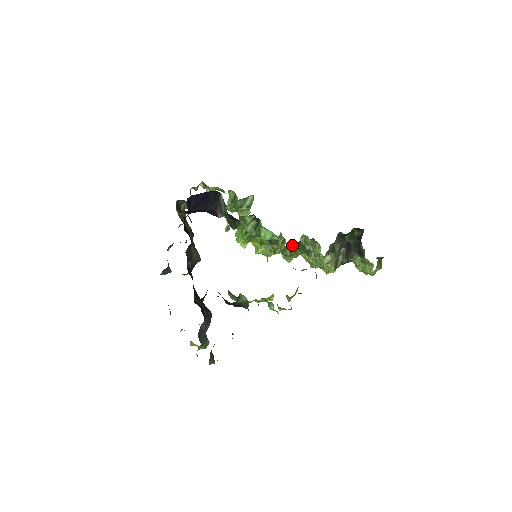
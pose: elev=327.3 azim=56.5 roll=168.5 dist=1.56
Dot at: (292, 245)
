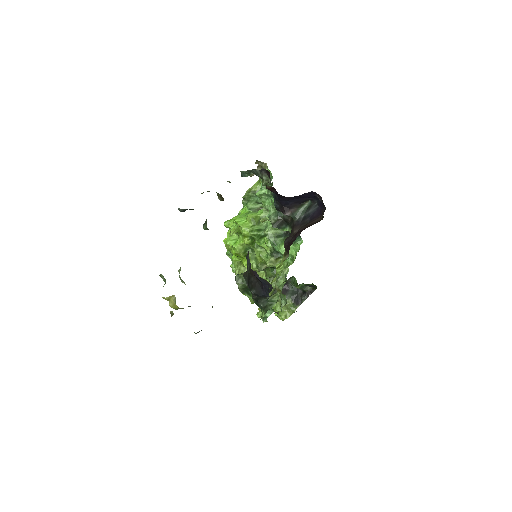
Dot at: occluded
